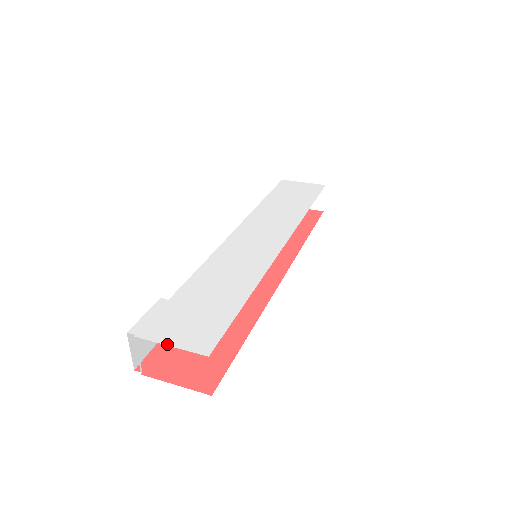
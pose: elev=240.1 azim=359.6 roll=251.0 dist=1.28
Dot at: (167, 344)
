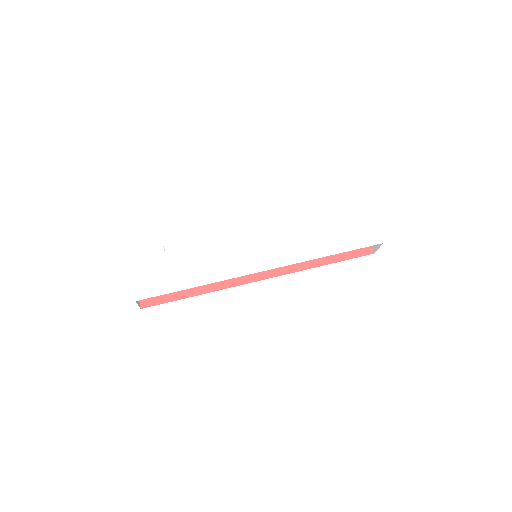
Dot at: (132, 277)
